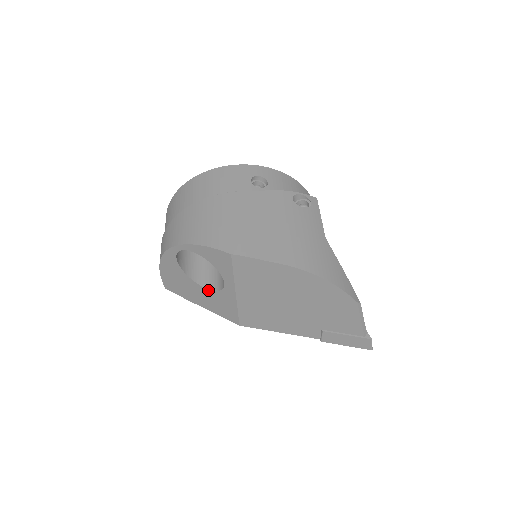
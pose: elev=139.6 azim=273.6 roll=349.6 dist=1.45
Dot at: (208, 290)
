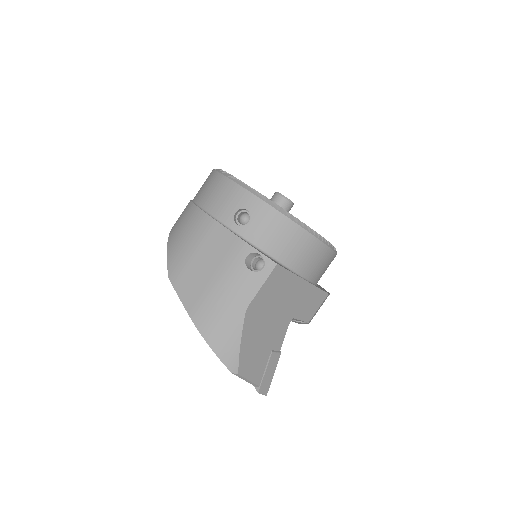
Dot at: occluded
